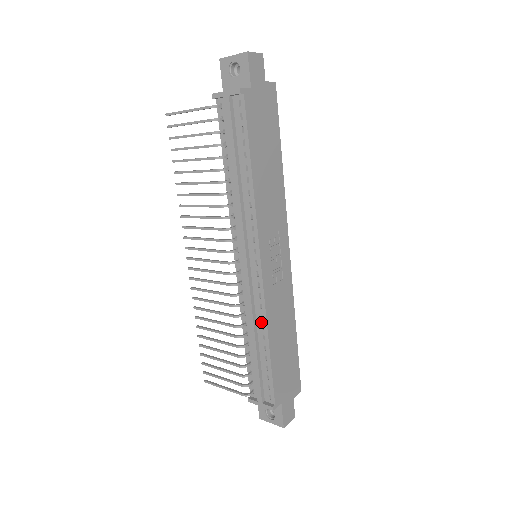
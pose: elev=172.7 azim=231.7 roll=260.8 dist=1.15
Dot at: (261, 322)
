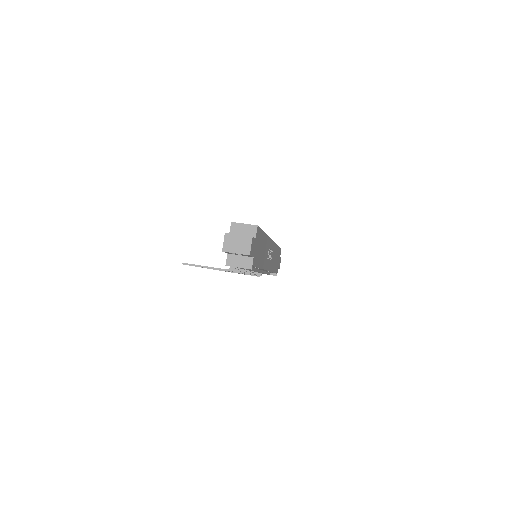
Dot at: occluded
